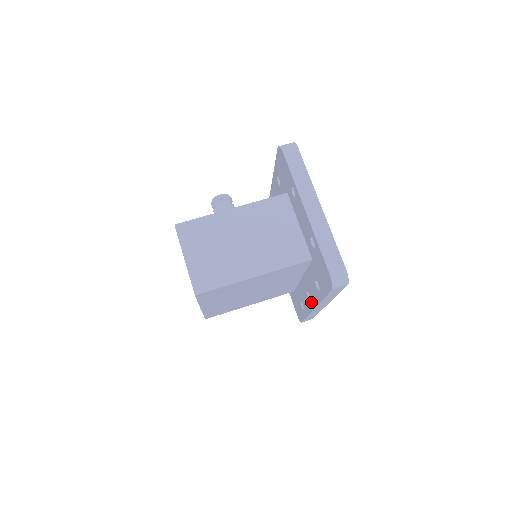
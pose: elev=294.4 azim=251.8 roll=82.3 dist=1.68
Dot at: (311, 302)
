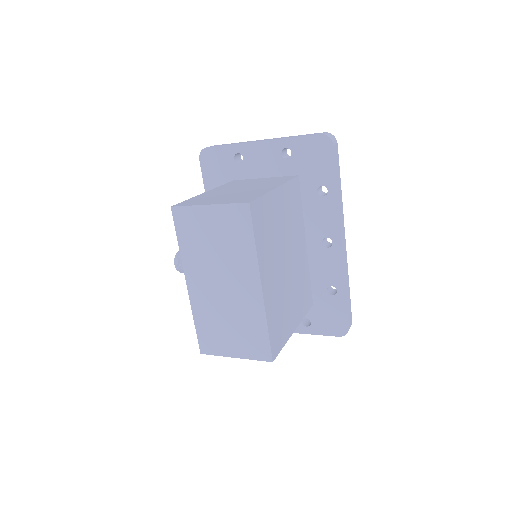
Dot at: (333, 241)
